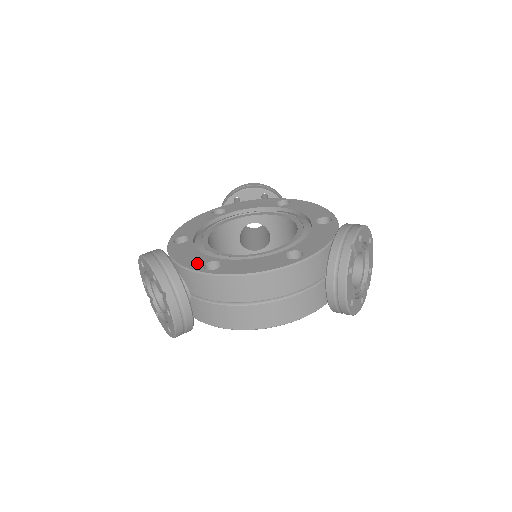
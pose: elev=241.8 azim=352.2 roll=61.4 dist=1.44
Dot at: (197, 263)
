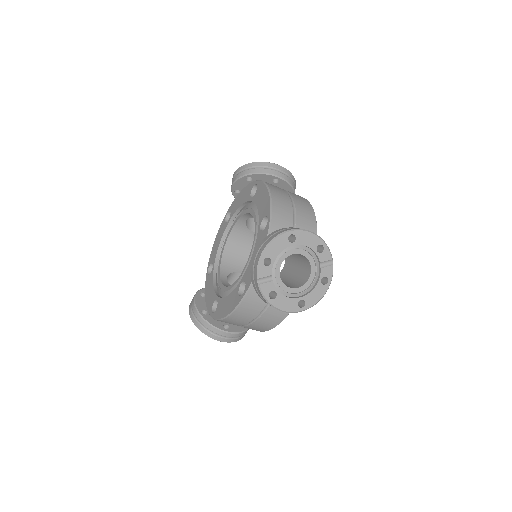
Dot at: (210, 304)
